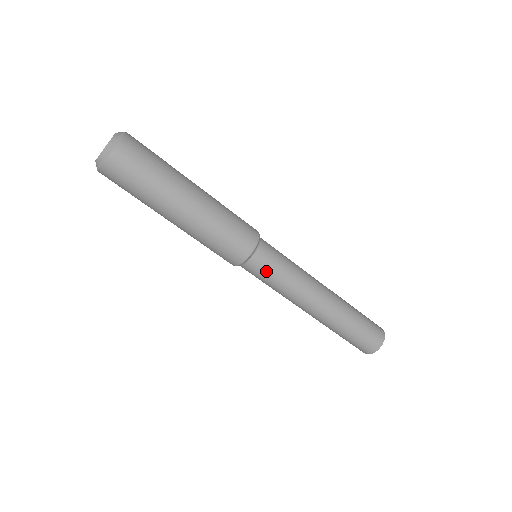
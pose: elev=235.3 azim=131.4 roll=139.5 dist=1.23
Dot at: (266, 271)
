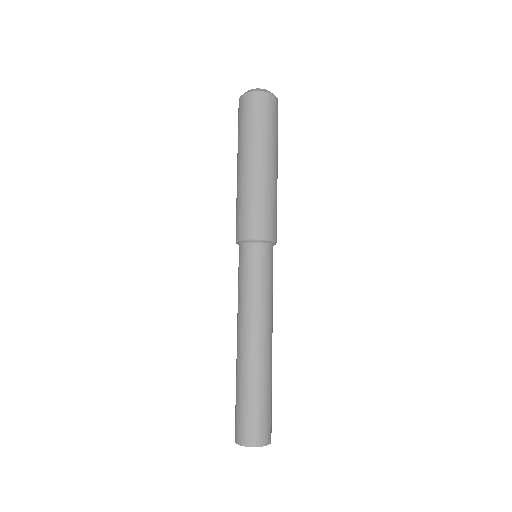
Dot at: (250, 265)
